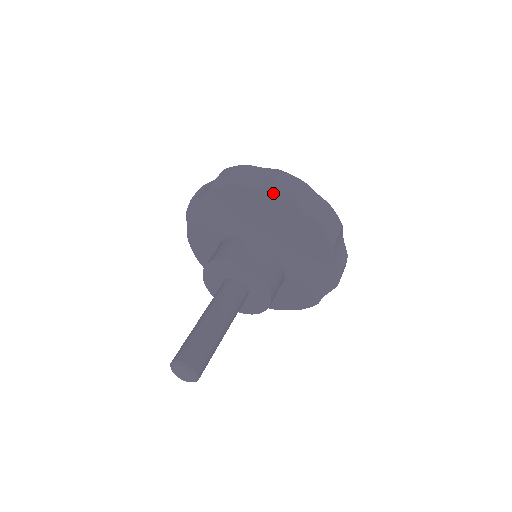
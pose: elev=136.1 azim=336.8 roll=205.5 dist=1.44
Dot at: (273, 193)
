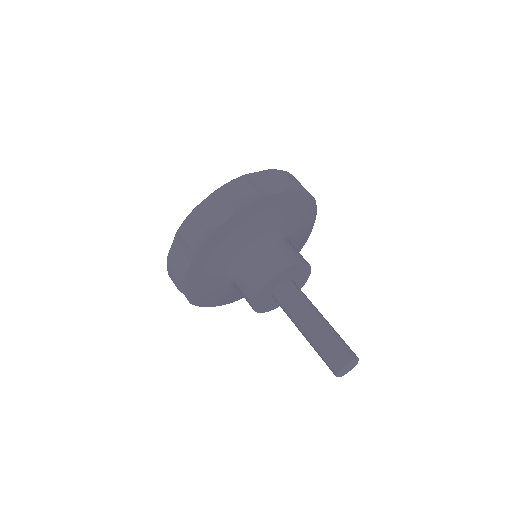
Dot at: (245, 207)
